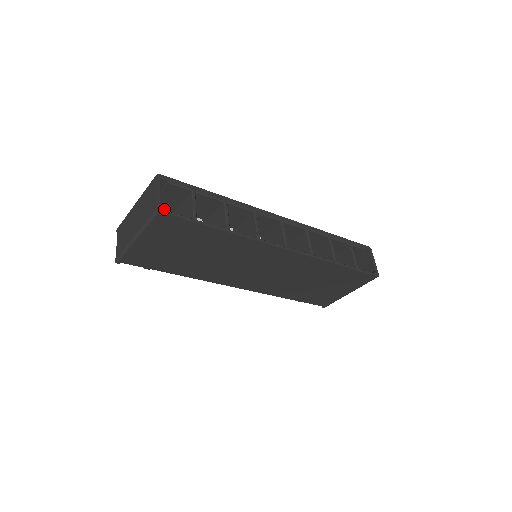
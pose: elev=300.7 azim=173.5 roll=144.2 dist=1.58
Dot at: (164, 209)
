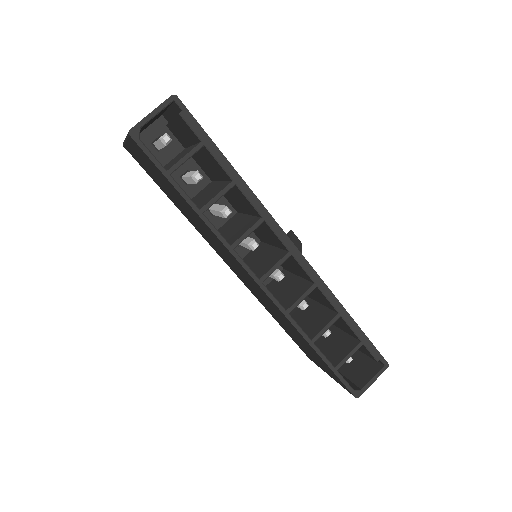
Dot at: (165, 135)
